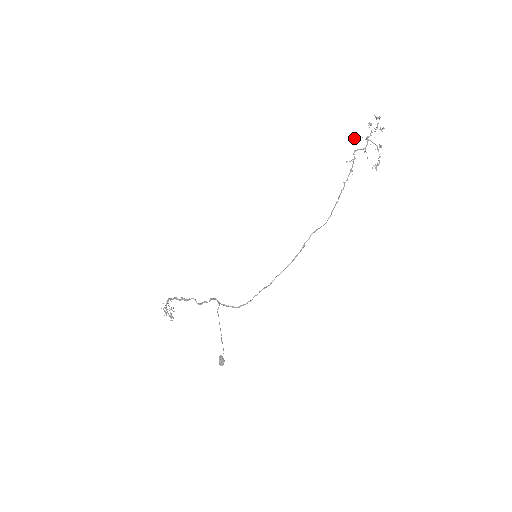
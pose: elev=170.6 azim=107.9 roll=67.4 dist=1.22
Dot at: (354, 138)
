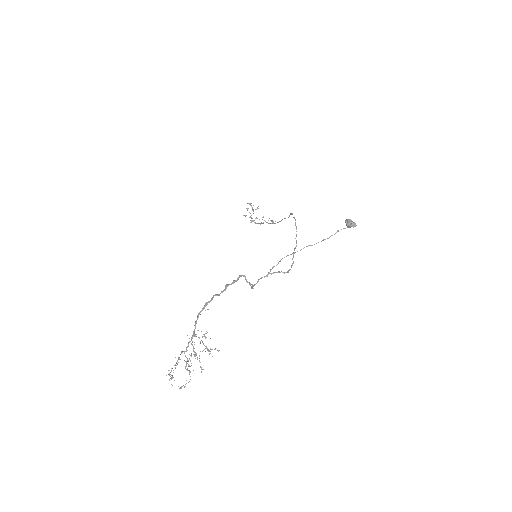
Dot at: (245, 215)
